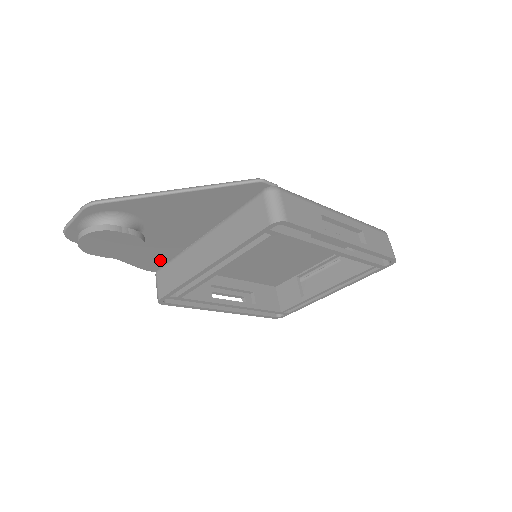
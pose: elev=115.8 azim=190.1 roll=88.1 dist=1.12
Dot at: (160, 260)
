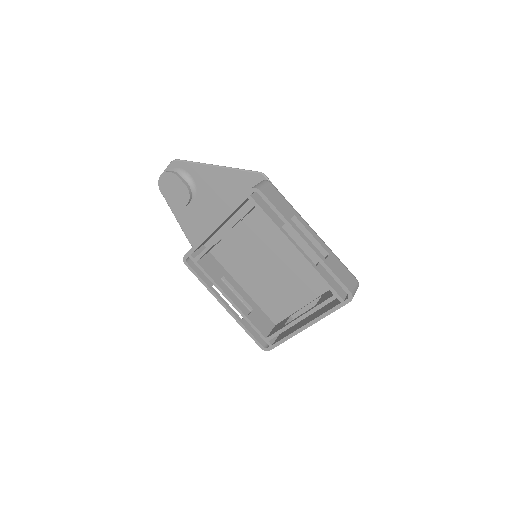
Dot at: (200, 236)
